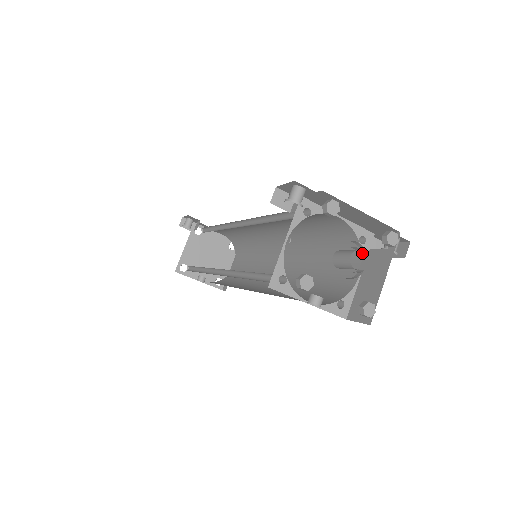
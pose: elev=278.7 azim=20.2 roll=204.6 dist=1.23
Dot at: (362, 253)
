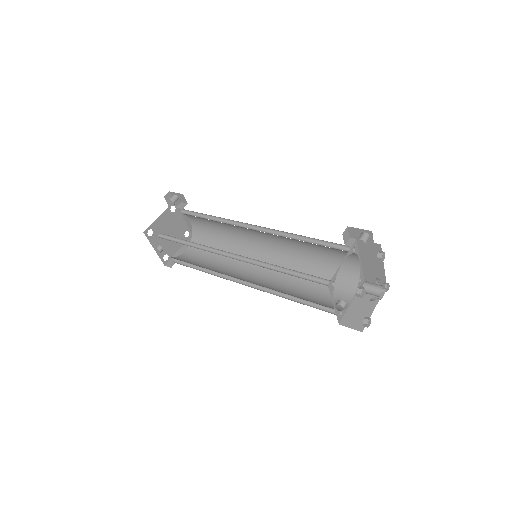
Dot at: occluded
